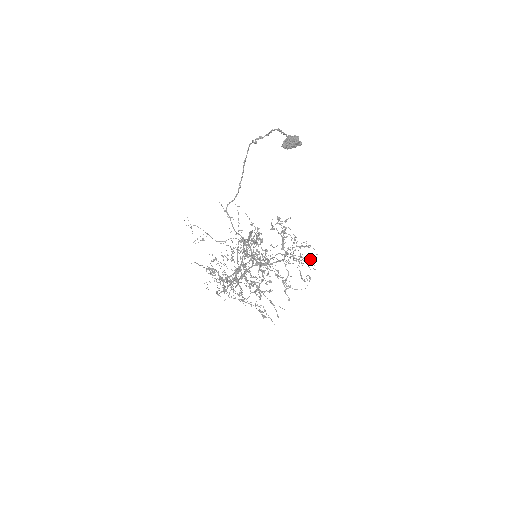
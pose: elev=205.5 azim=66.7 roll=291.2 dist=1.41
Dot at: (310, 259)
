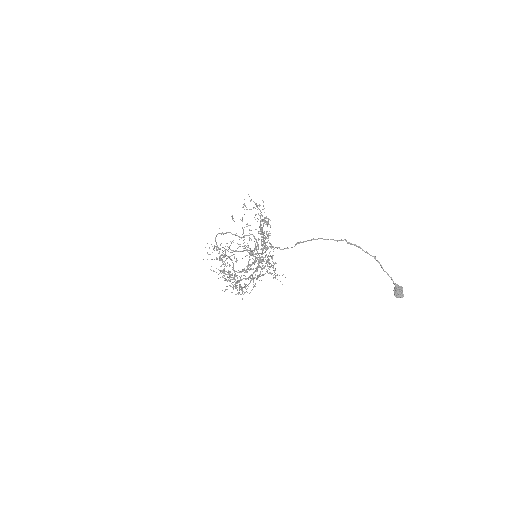
Dot at: occluded
